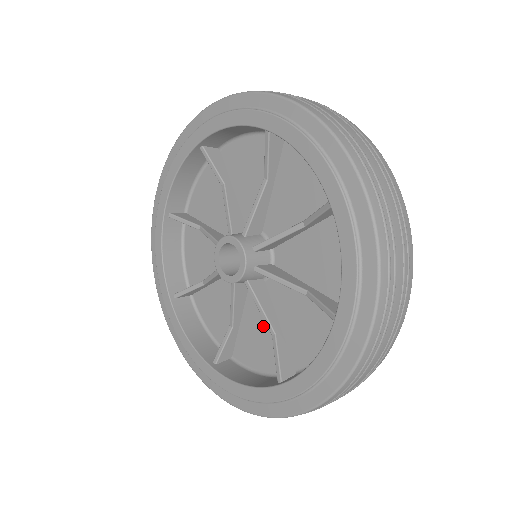
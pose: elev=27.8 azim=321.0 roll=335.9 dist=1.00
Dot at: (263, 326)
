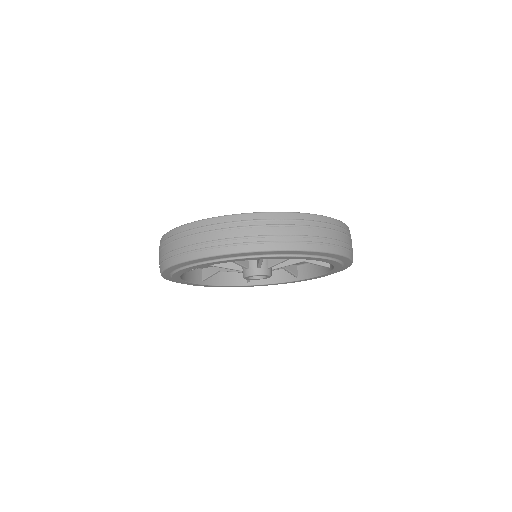
Dot at: occluded
